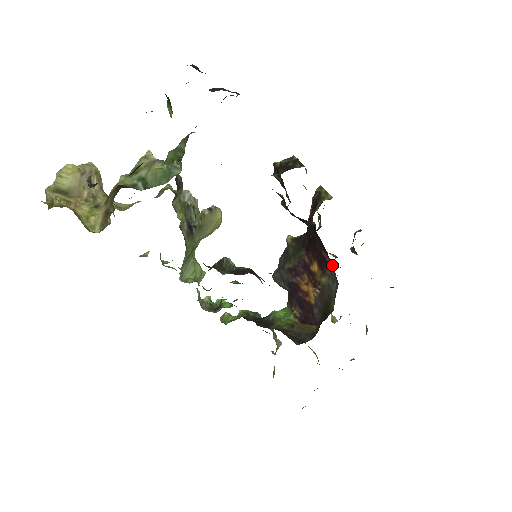
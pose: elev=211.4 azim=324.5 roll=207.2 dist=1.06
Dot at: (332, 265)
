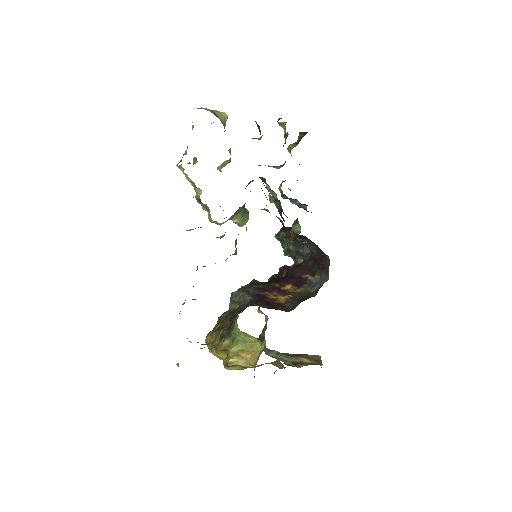
Dot at: (316, 277)
